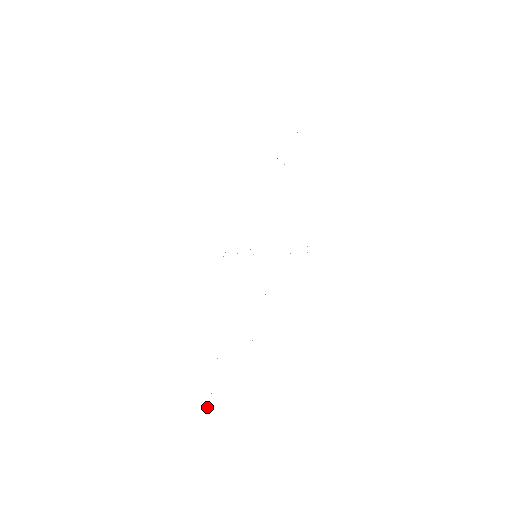
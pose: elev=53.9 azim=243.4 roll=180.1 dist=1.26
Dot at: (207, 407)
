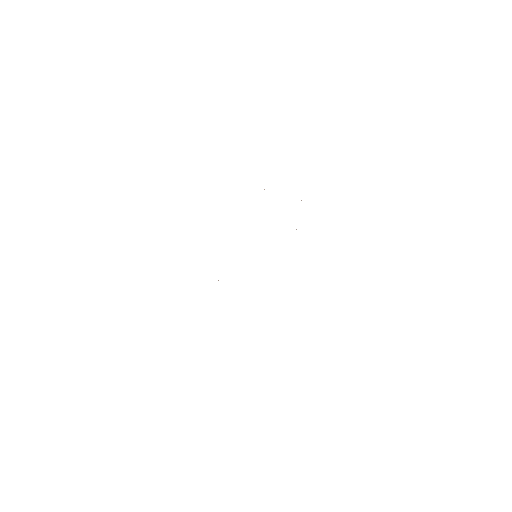
Dot at: occluded
